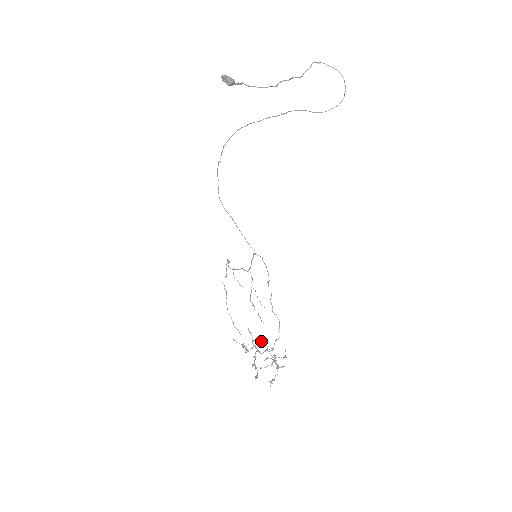
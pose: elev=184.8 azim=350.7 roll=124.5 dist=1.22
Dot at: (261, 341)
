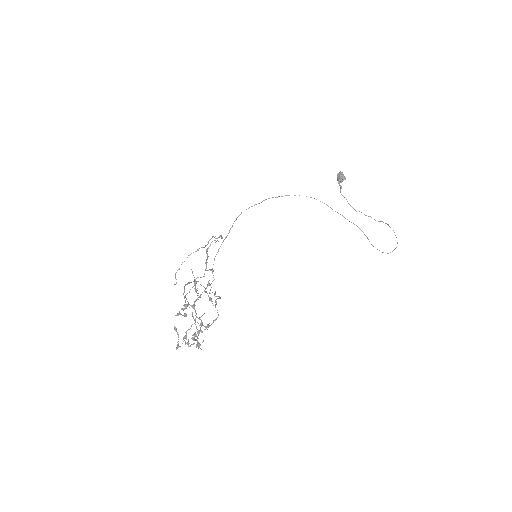
Dot at: occluded
